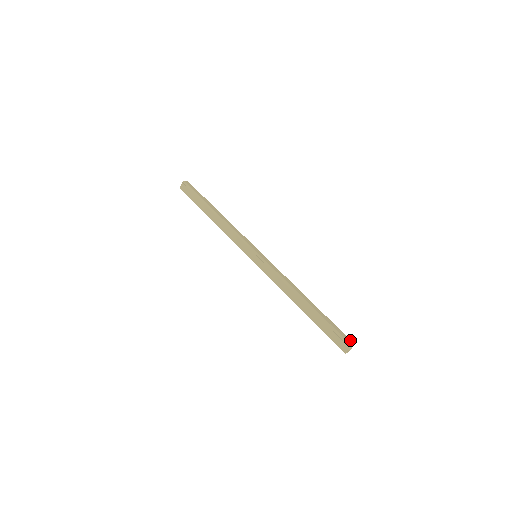
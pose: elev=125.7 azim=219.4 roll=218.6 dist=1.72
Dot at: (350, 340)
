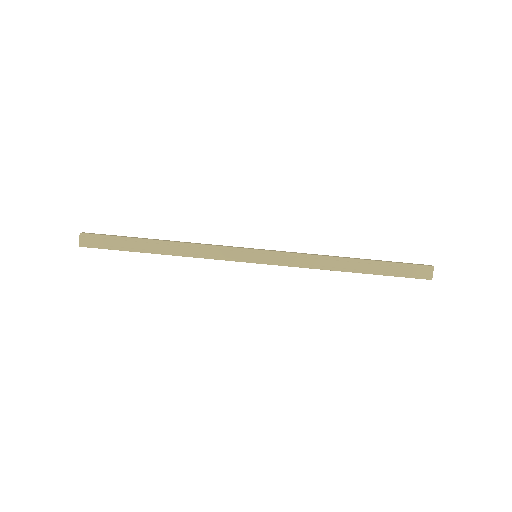
Dot at: occluded
